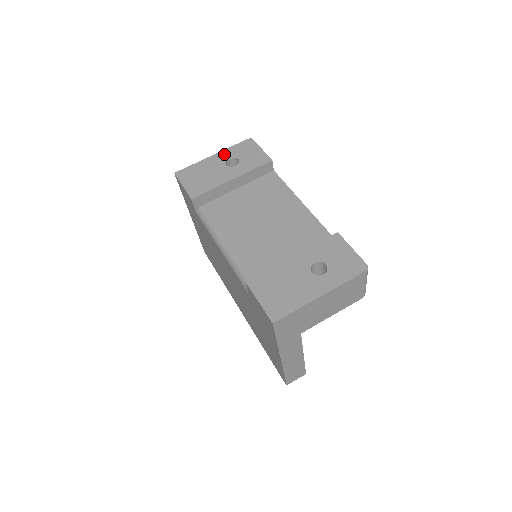
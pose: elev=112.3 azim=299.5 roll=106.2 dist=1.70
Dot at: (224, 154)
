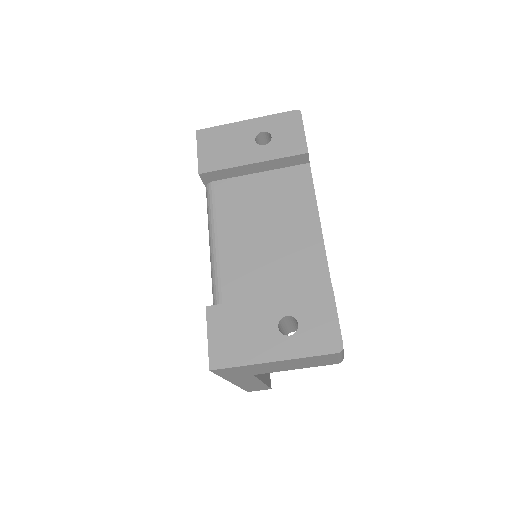
Dot at: (259, 123)
